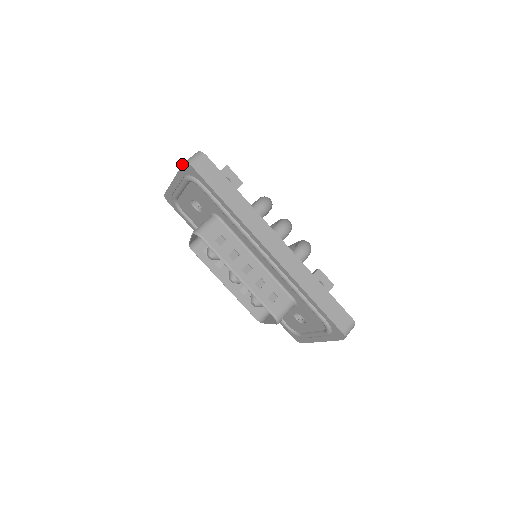
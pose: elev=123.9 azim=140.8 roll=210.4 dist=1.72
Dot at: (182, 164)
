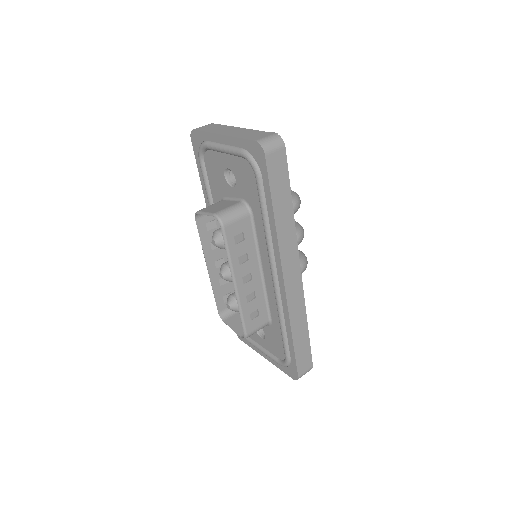
Dot at: (253, 140)
